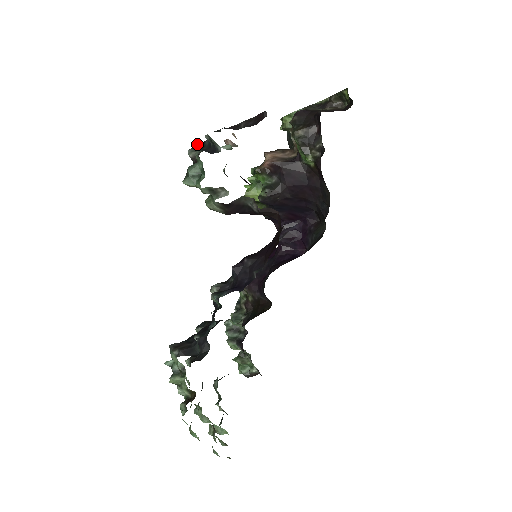
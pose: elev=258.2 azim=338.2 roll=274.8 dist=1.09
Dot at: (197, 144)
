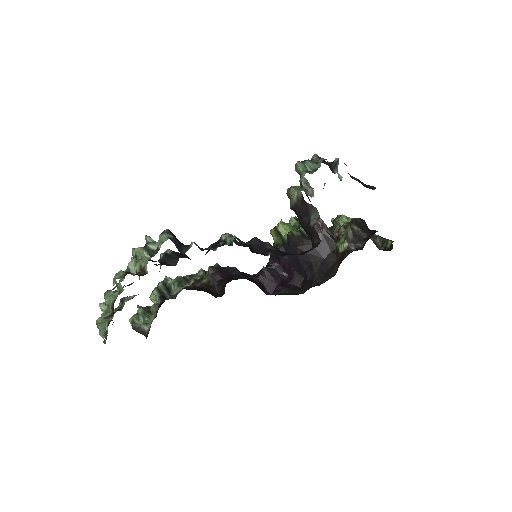
Dot at: occluded
